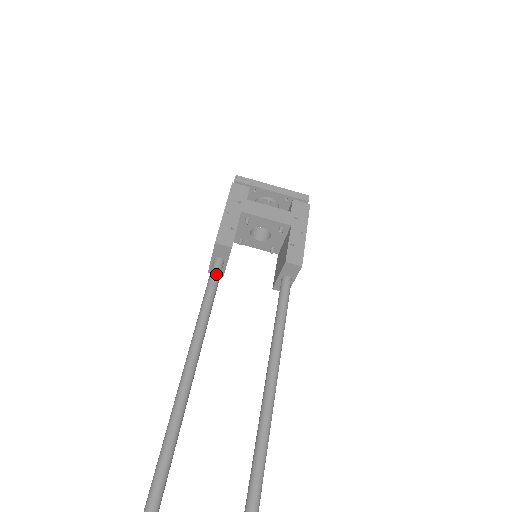
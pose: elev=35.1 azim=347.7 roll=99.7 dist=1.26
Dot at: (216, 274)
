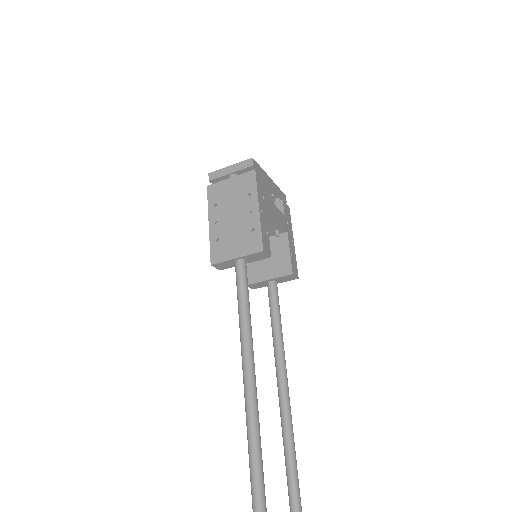
Dot at: (247, 281)
